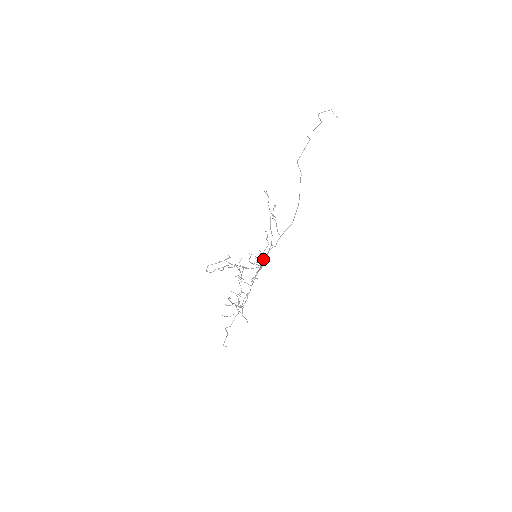
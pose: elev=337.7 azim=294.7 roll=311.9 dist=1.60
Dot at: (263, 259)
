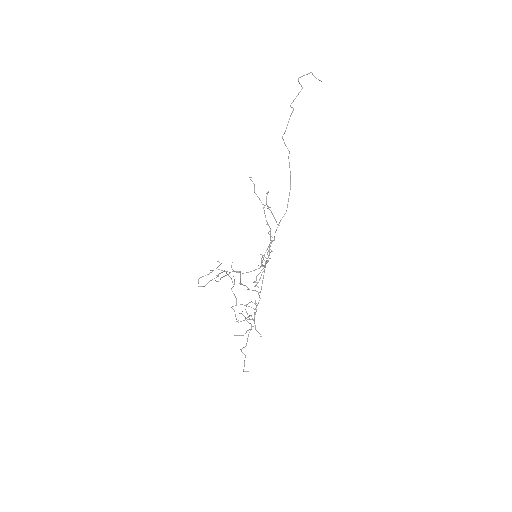
Dot at: occluded
